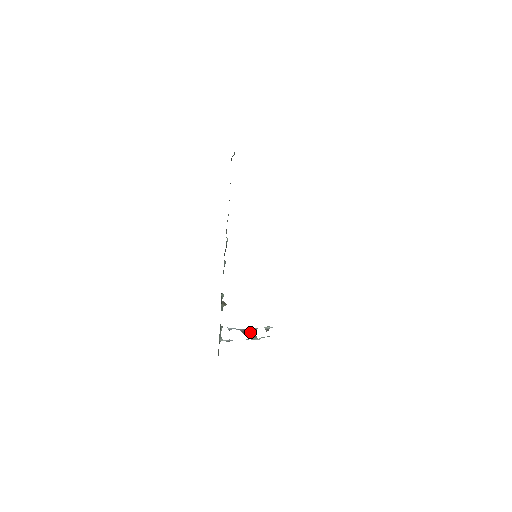
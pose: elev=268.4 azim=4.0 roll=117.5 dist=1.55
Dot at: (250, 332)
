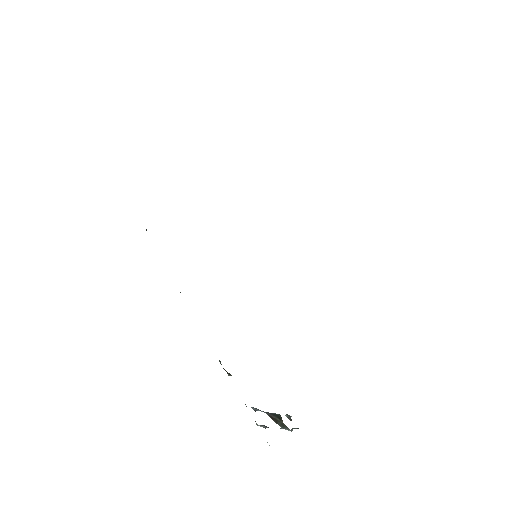
Dot at: (277, 418)
